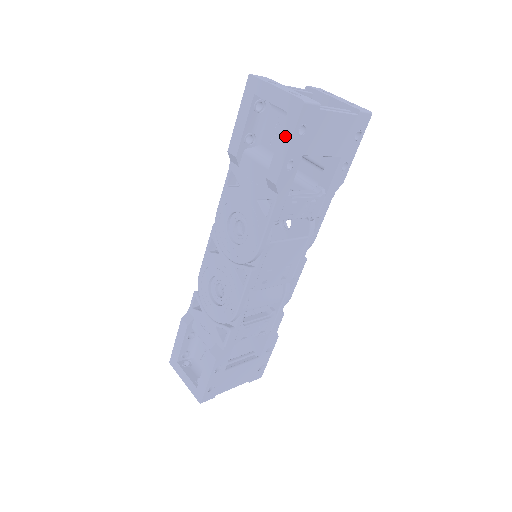
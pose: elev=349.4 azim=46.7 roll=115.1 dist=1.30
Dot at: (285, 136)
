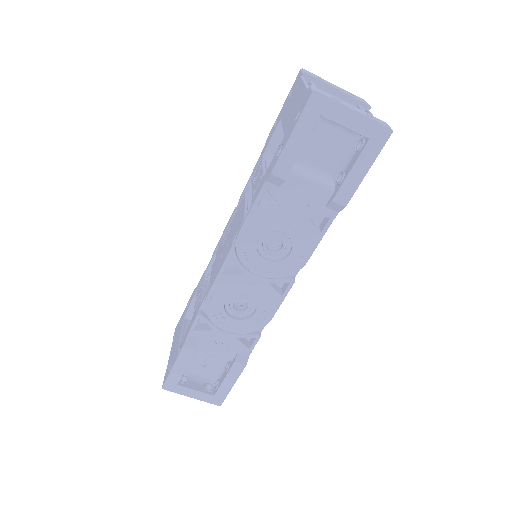
Dot at: (364, 162)
